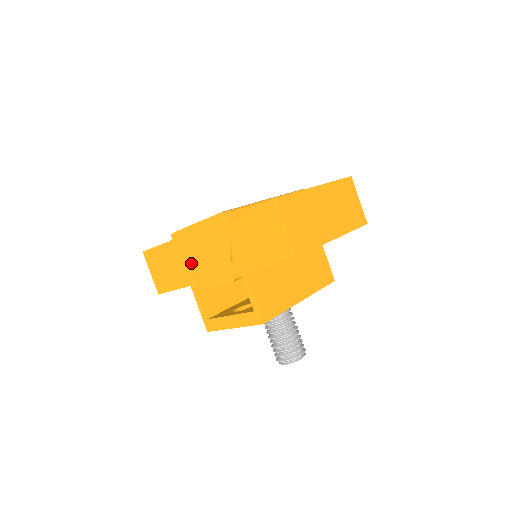
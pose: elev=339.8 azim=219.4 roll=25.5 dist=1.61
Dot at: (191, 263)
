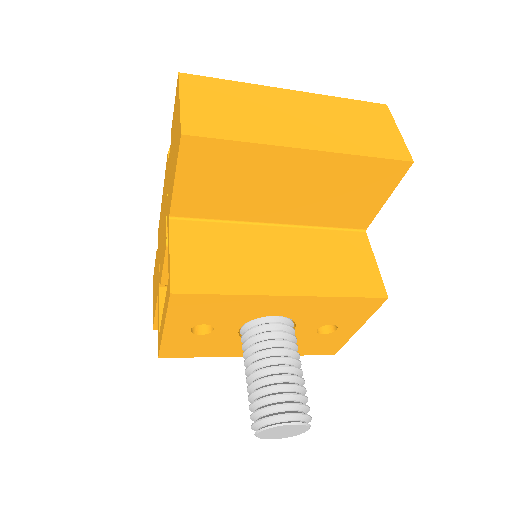
Dot at: (159, 256)
